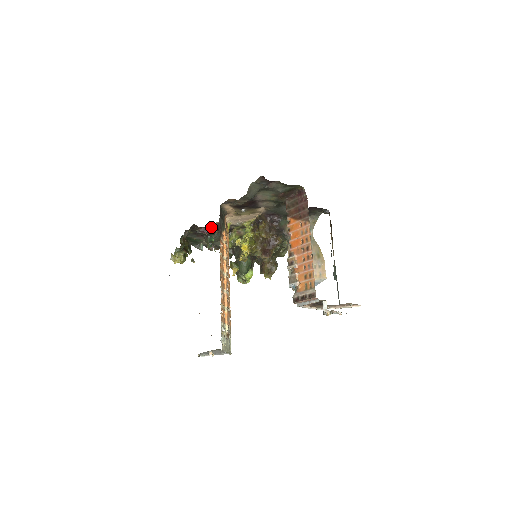
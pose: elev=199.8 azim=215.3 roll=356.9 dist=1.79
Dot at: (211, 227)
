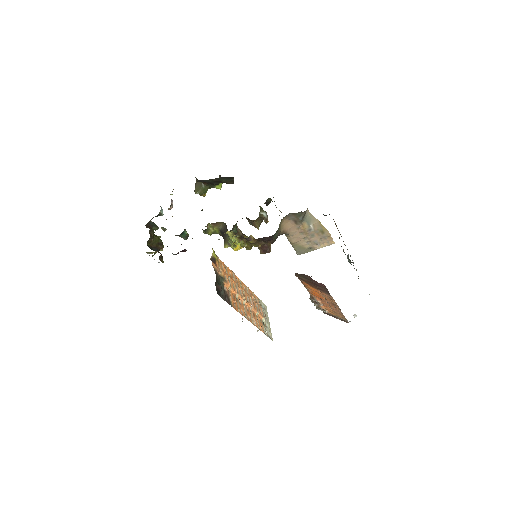
Dot at: occluded
